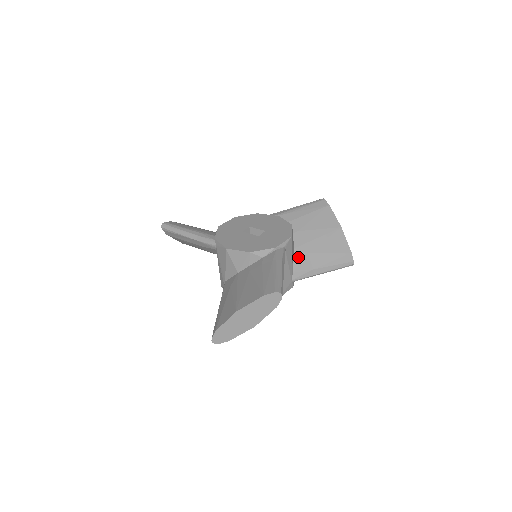
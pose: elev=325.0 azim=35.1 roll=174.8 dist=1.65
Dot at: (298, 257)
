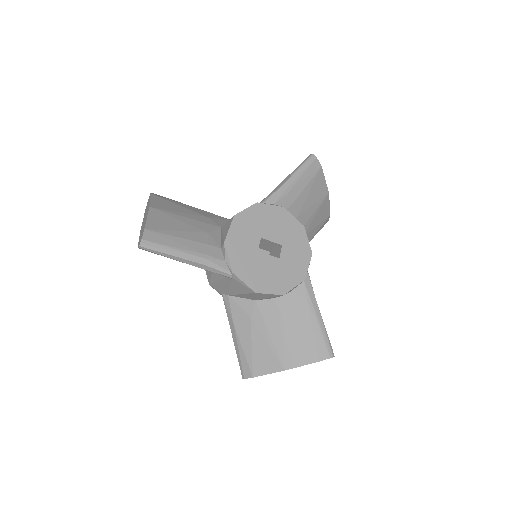
Dot at: occluded
